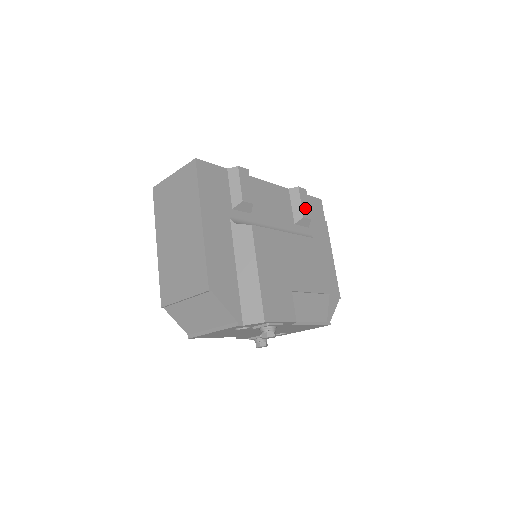
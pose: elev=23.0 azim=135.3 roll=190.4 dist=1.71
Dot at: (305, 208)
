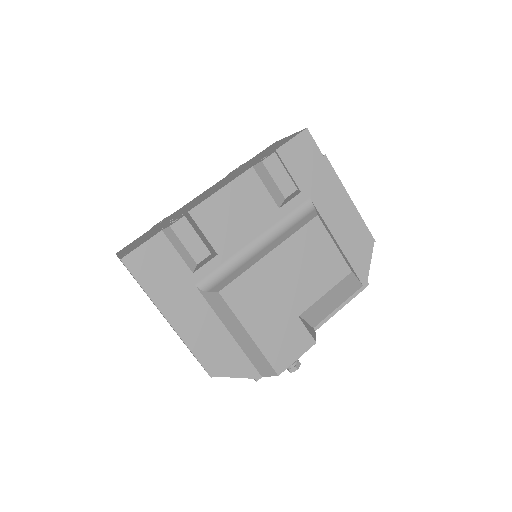
Dot at: (283, 183)
